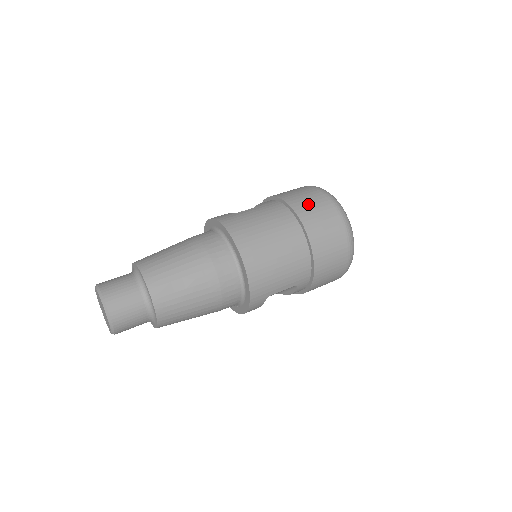
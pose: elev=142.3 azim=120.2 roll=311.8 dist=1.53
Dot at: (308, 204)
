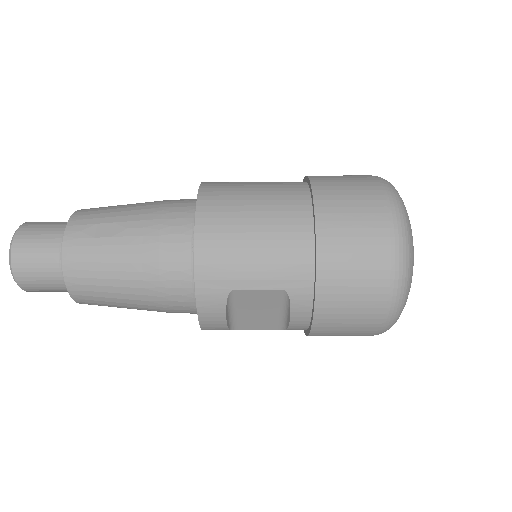
Dot at: (337, 178)
